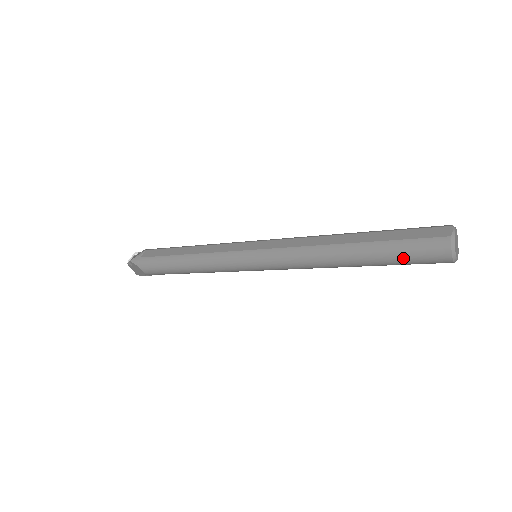
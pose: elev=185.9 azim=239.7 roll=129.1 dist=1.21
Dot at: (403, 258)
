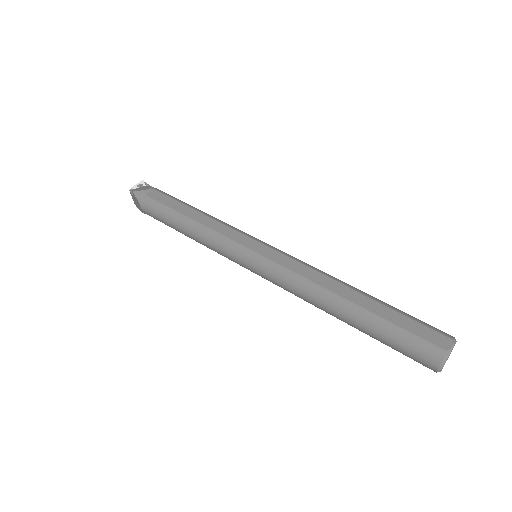
Dot at: (392, 343)
